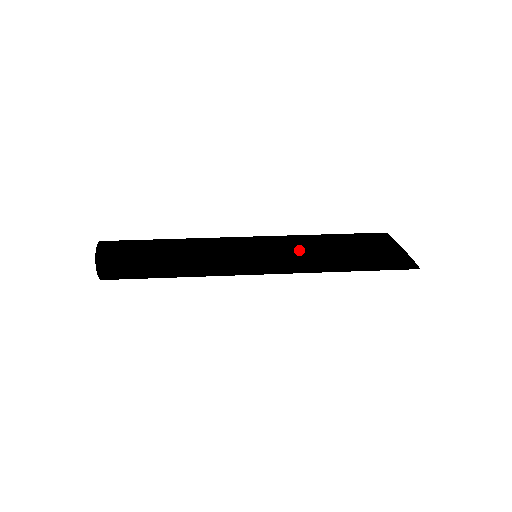
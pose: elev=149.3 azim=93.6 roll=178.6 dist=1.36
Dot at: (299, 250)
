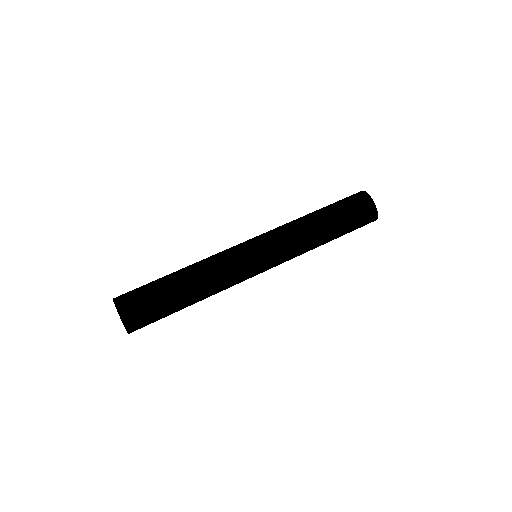
Dot at: (298, 252)
